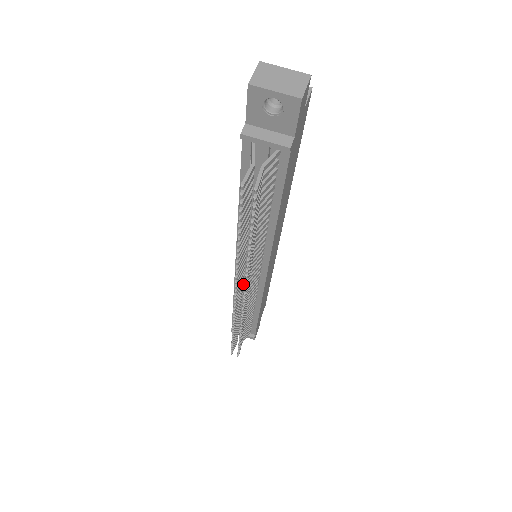
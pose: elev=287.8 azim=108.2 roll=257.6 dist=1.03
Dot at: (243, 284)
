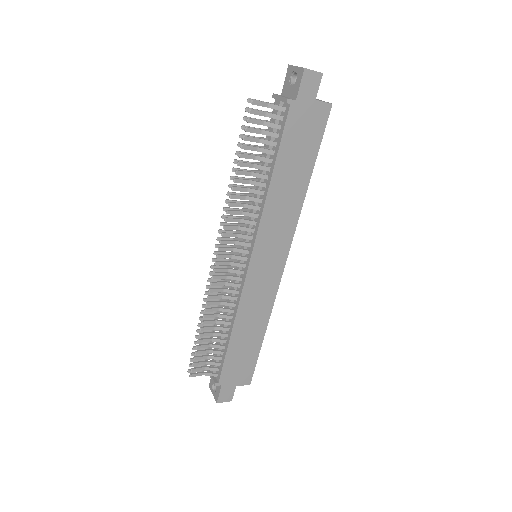
Dot at: occluded
